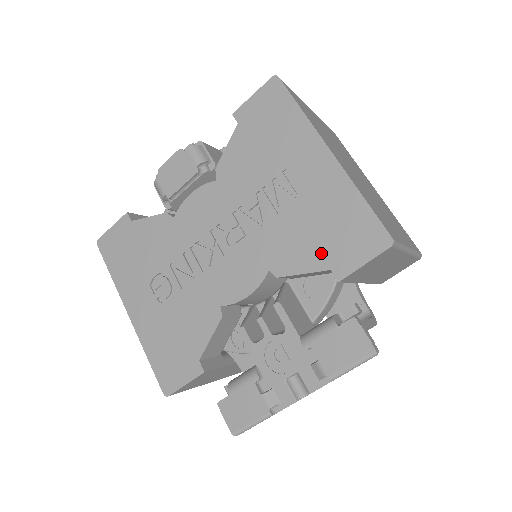
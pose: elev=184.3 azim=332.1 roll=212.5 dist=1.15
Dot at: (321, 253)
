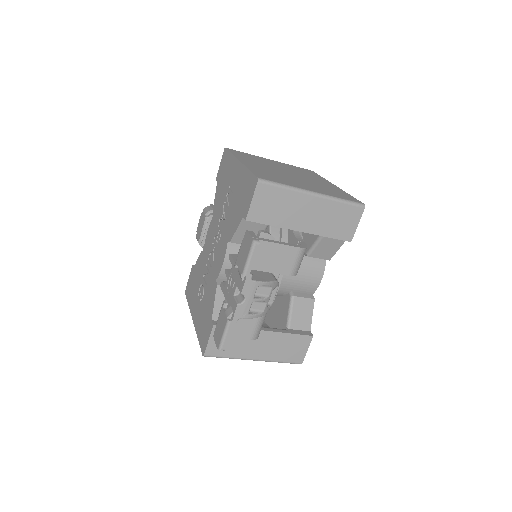
Dot at: (240, 212)
